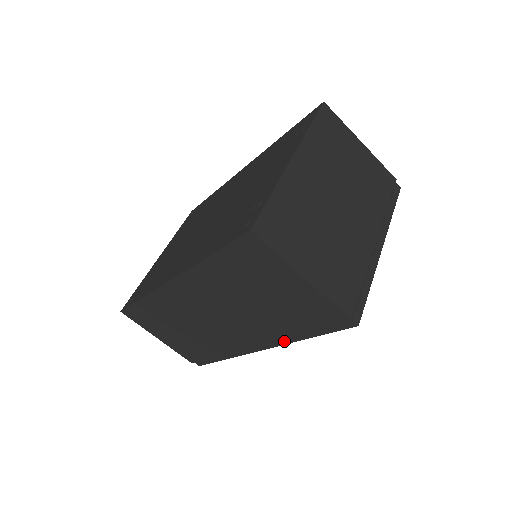
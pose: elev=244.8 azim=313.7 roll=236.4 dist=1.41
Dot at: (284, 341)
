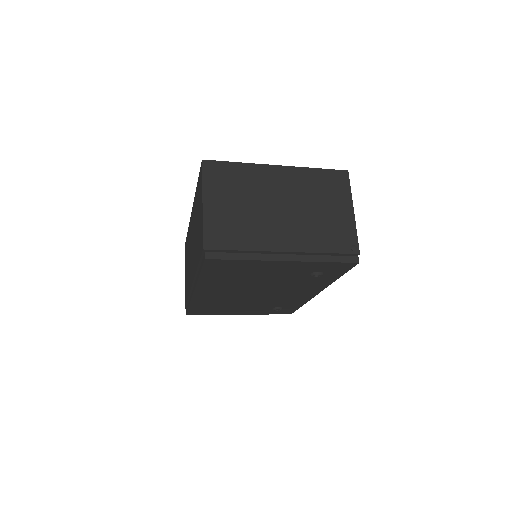
Dot at: occluded
